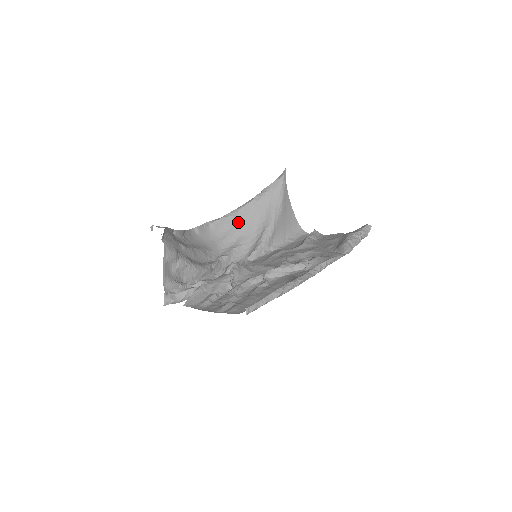
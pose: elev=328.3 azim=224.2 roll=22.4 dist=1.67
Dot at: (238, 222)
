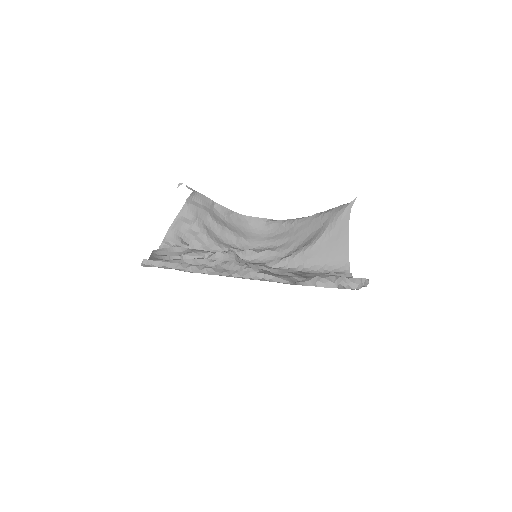
Dot at: (290, 231)
